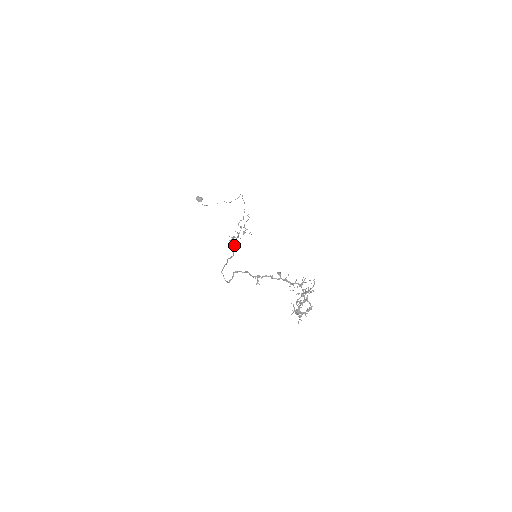
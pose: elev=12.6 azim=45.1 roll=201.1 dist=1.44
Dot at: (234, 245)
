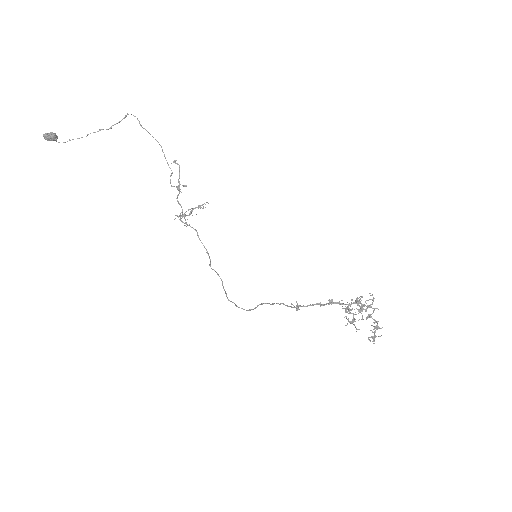
Dot at: (190, 226)
